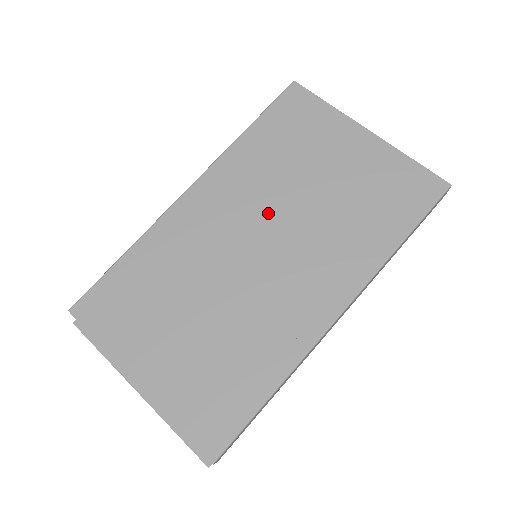
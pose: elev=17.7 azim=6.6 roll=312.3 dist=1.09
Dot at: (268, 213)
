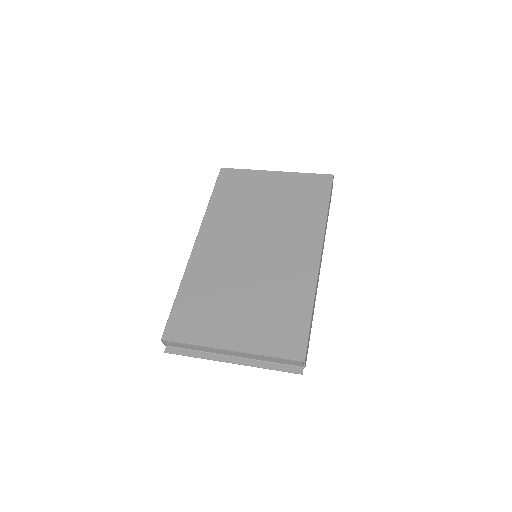
Dot at: (250, 231)
